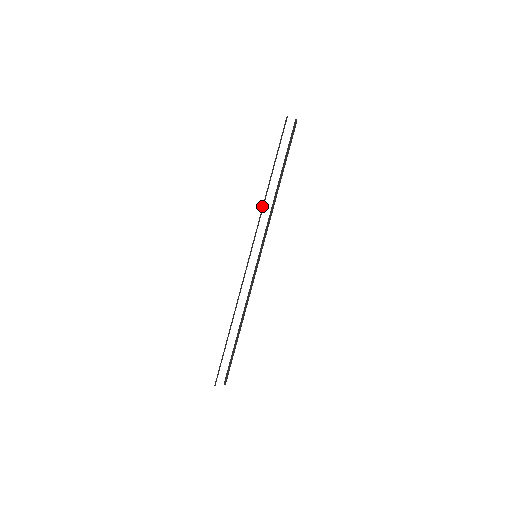
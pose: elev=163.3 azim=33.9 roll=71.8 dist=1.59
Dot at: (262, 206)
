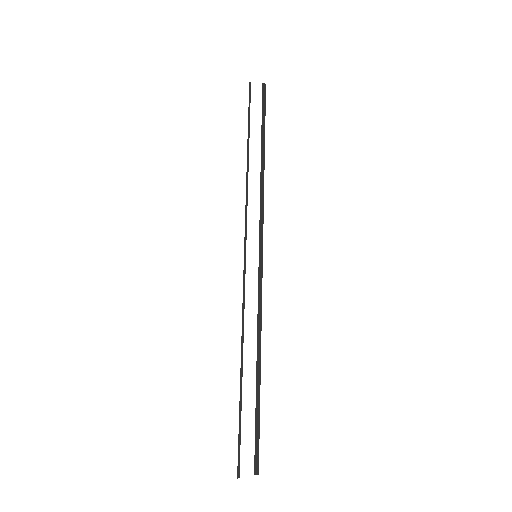
Dot at: occluded
